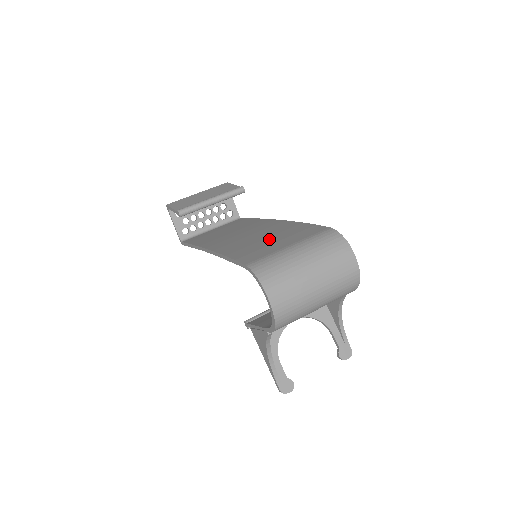
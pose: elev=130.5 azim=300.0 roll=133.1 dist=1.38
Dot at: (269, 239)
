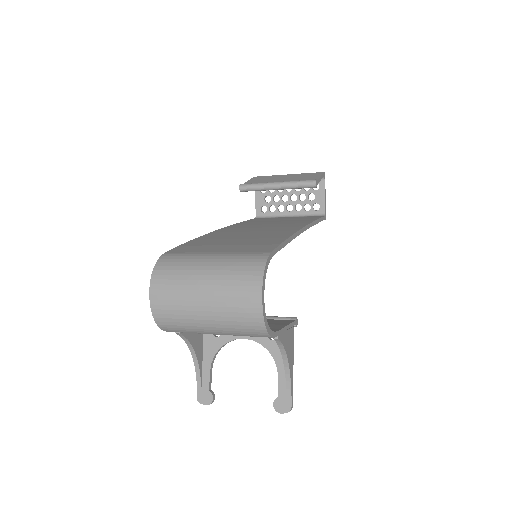
Dot at: (235, 240)
